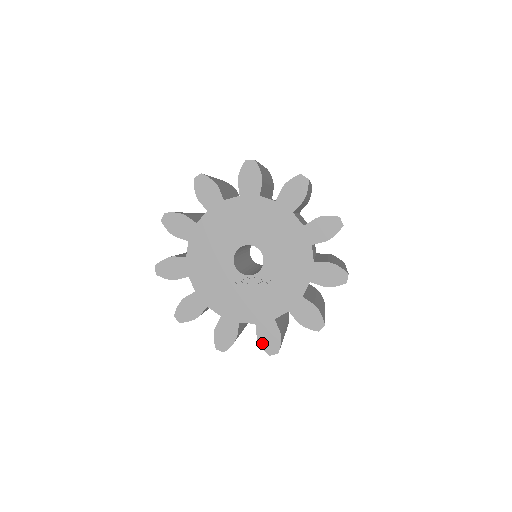
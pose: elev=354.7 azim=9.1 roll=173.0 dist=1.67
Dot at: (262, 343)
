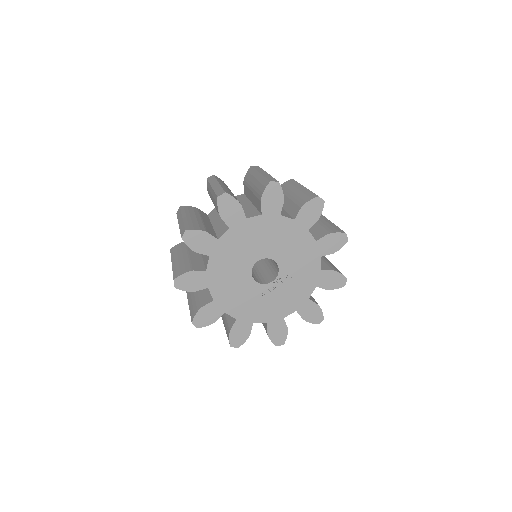
Dot at: (308, 320)
